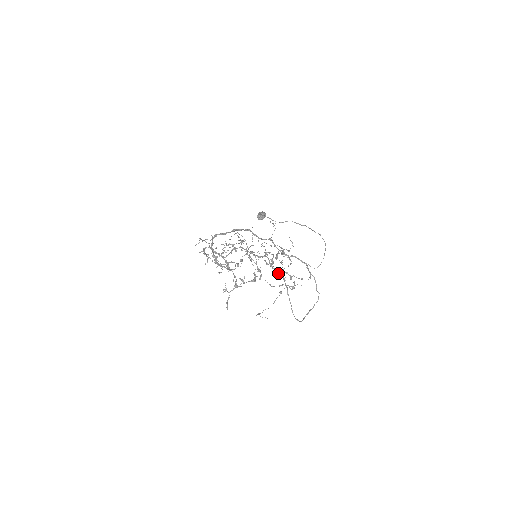
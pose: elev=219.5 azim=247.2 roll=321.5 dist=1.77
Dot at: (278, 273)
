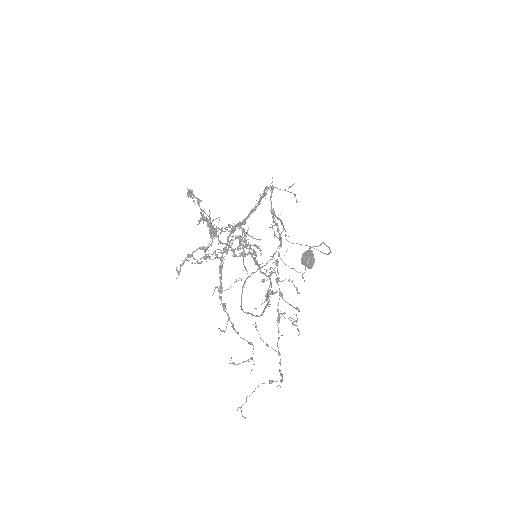
Dot at: occluded
